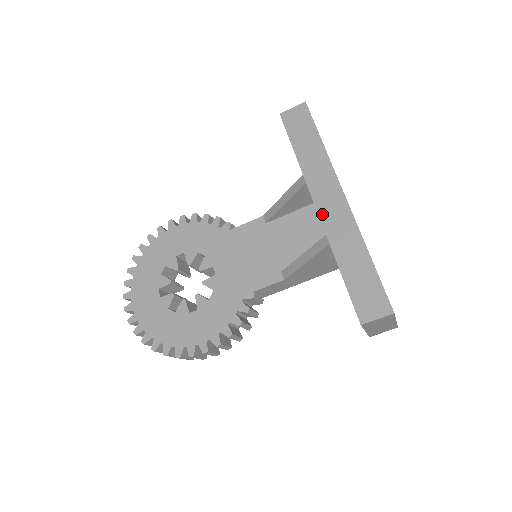
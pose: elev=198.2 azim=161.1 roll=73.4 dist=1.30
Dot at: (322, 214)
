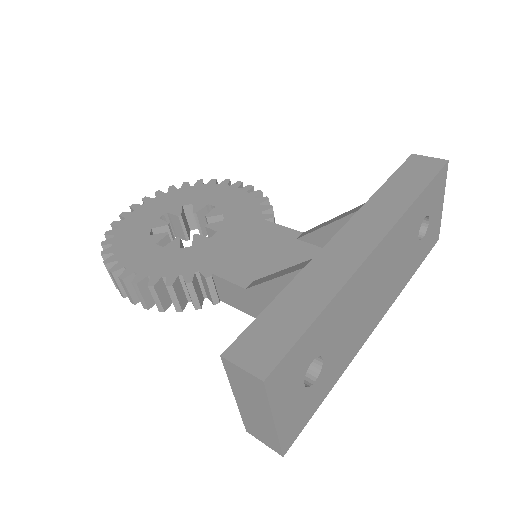
Dot at: (334, 241)
